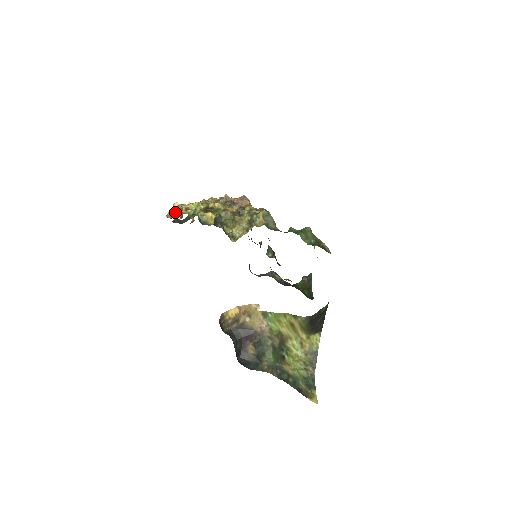
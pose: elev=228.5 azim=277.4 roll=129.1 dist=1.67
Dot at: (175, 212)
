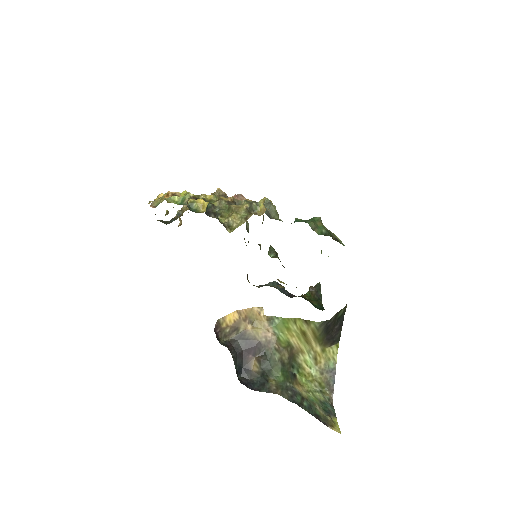
Dot at: (159, 201)
